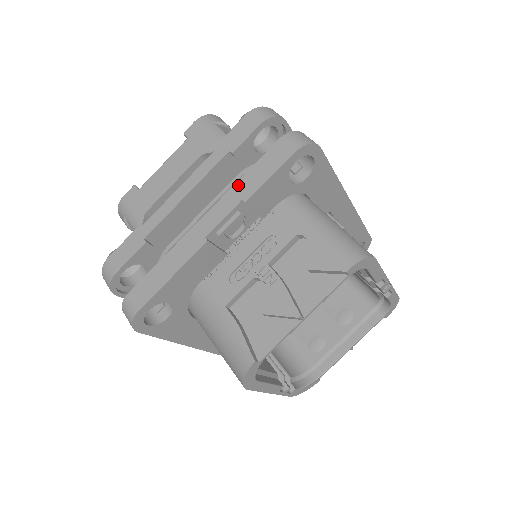
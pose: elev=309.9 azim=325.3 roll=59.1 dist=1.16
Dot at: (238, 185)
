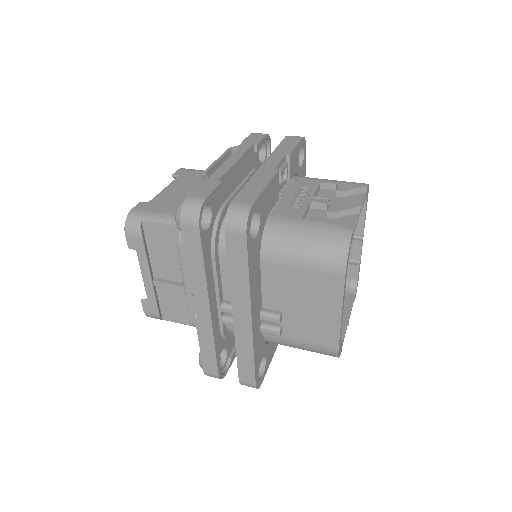
Dot at: (277, 151)
